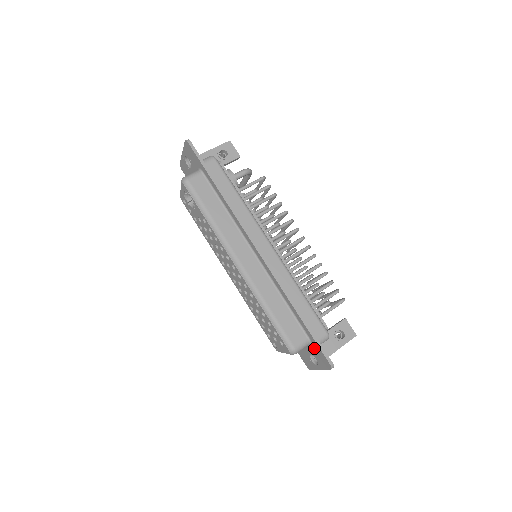
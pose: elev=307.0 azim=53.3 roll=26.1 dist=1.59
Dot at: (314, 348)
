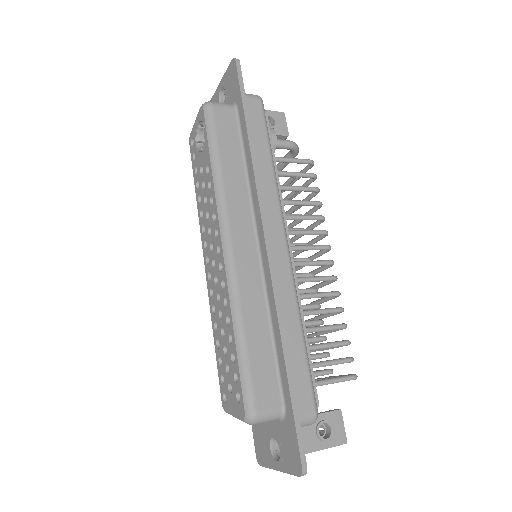
Dot at: (285, 428)
